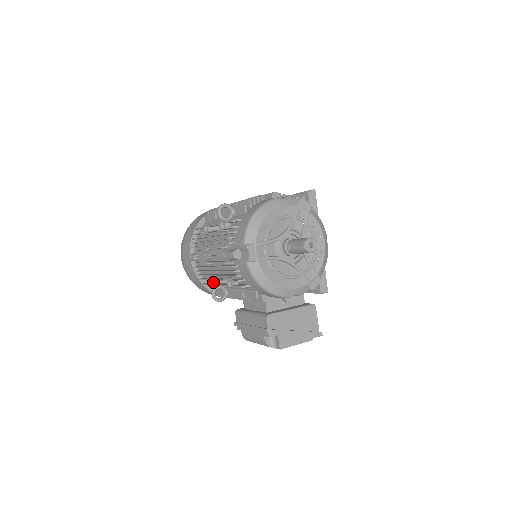
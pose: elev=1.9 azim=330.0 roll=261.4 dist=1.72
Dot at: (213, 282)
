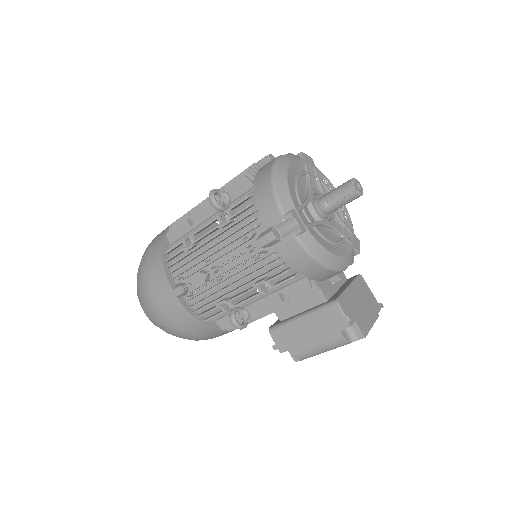
Dot at: (224, 307)
